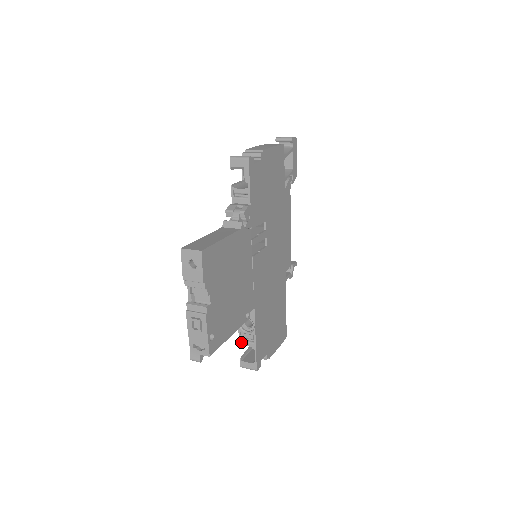
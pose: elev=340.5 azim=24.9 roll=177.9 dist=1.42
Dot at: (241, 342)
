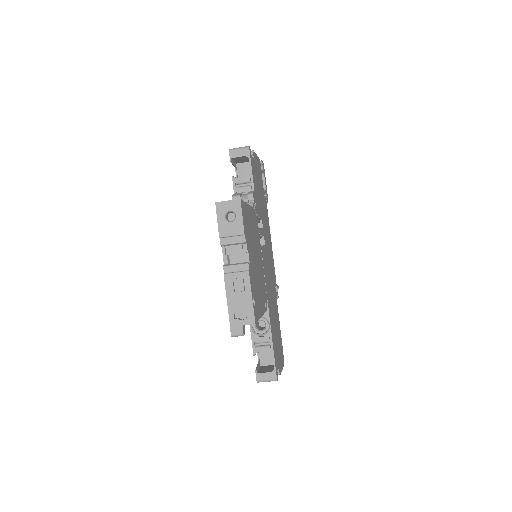
Dot at: (255, 349)
